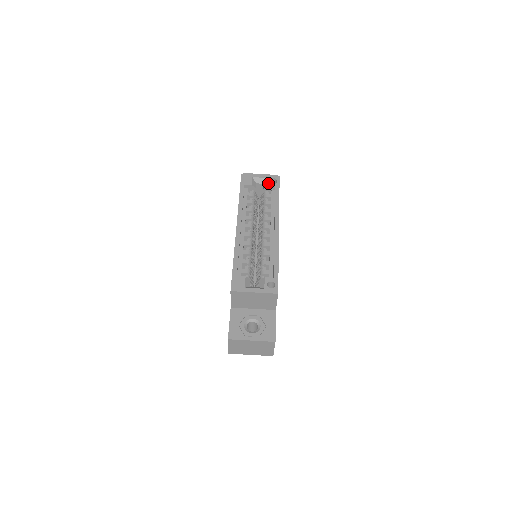
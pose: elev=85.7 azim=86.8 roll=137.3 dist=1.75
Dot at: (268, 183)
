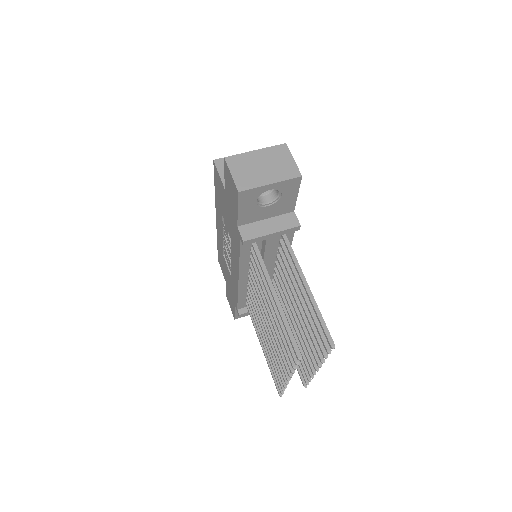
Dot at: occluded
